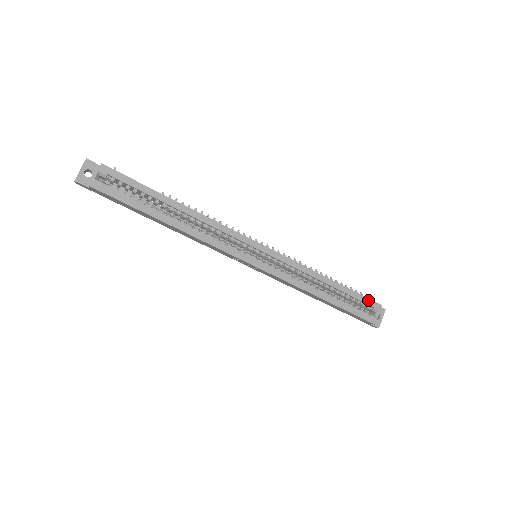
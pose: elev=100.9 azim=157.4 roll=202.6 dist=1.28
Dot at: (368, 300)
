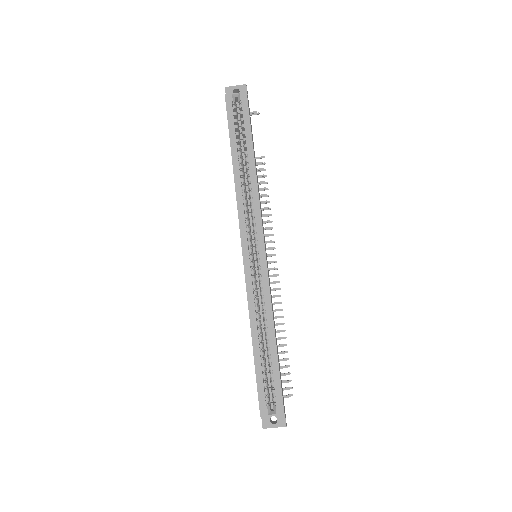
Dot at: (280, 393)
